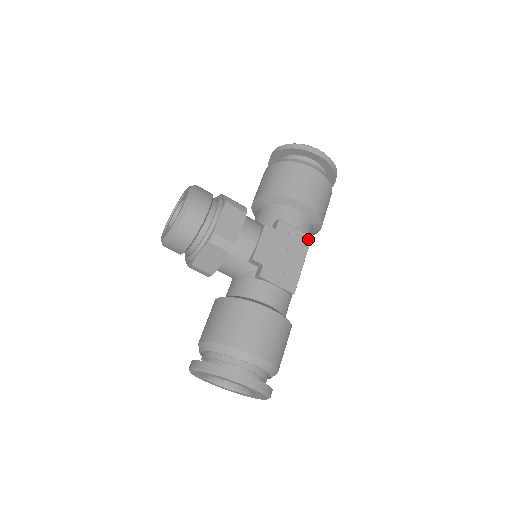
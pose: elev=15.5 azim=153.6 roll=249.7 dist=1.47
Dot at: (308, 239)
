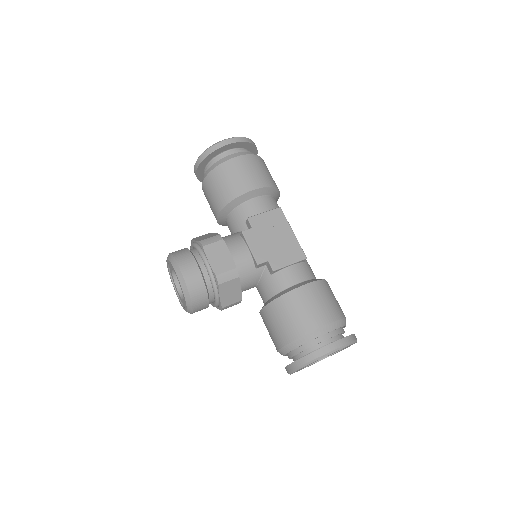
Dot at: (279, 211)
